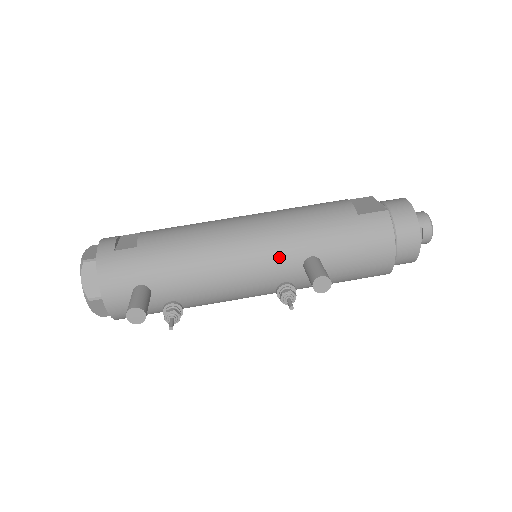
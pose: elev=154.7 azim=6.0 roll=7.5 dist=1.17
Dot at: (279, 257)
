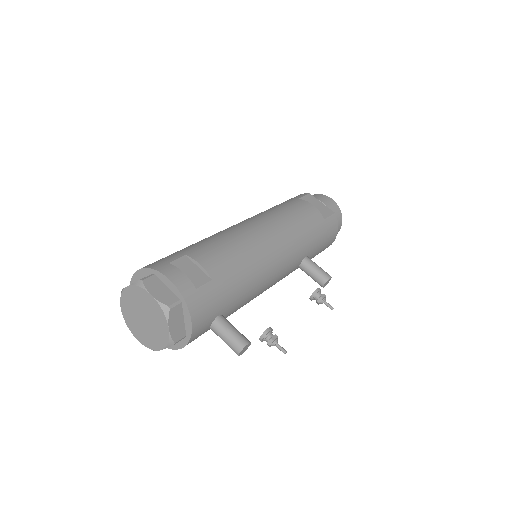
Dot at: (293, 262)
